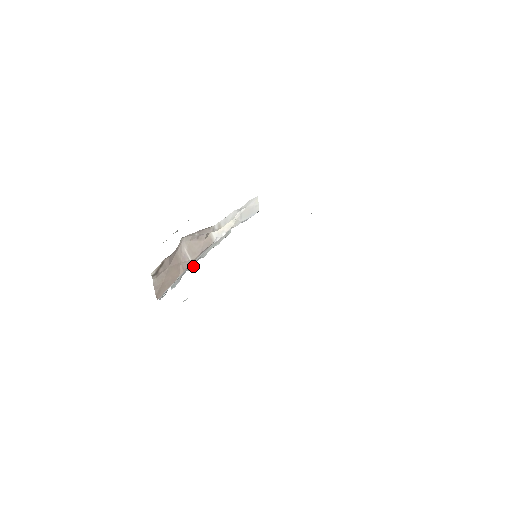
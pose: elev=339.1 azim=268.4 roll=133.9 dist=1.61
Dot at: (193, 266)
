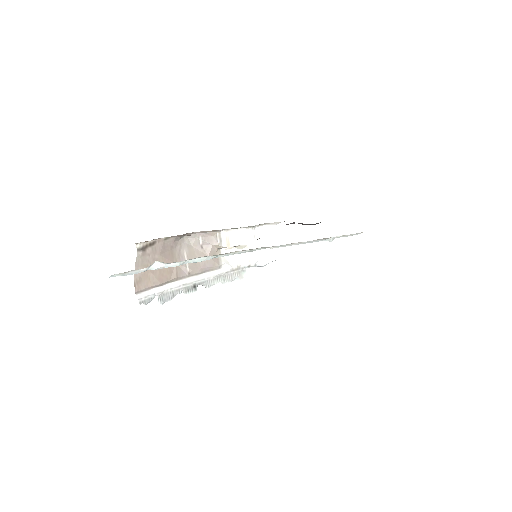
Dot at: (192, 291)
